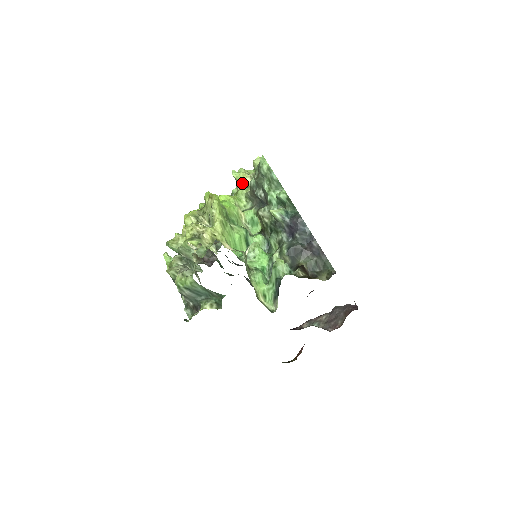
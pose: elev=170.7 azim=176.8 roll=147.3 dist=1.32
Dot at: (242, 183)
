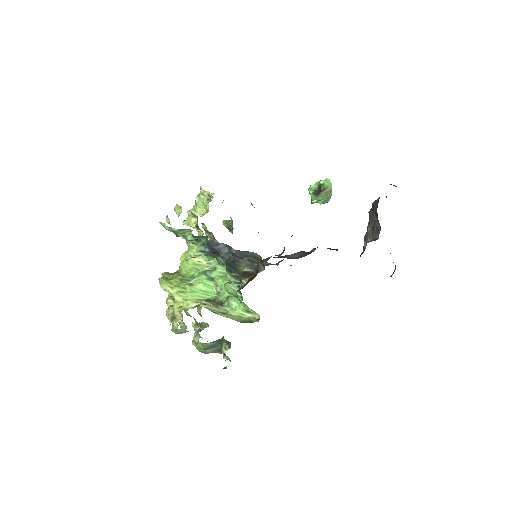
Dot at: (192, 226)
